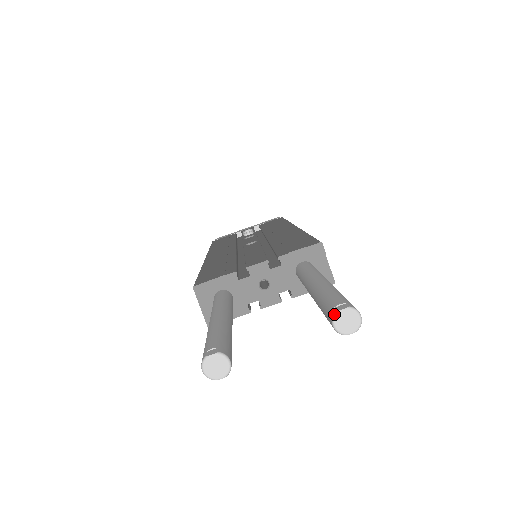
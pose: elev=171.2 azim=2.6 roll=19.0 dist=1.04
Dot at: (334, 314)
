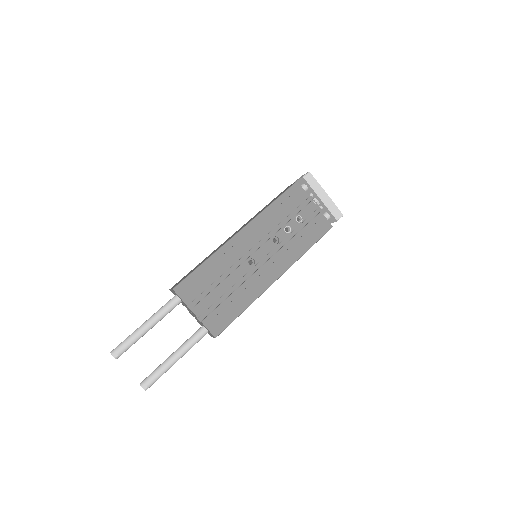
Dot at: (141, 386)
